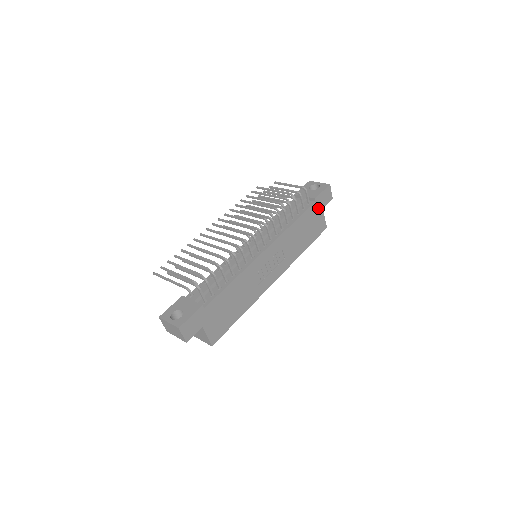
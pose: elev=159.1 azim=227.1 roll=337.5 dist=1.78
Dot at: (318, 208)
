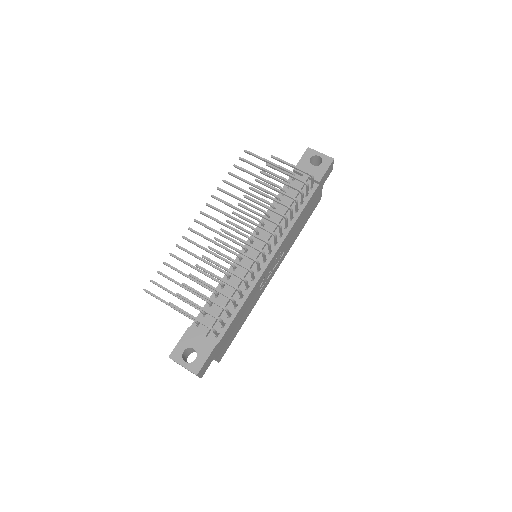
Dot at: (319, 188)
